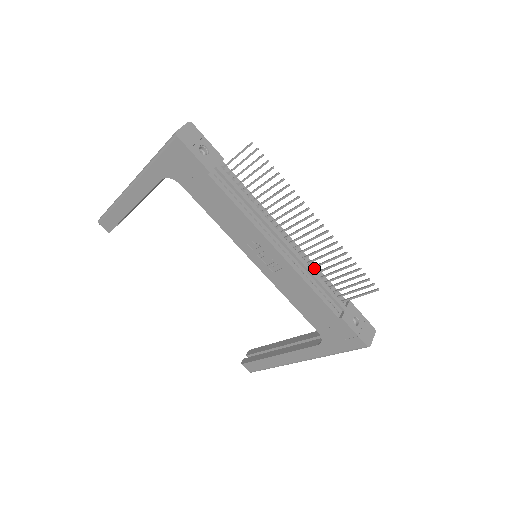
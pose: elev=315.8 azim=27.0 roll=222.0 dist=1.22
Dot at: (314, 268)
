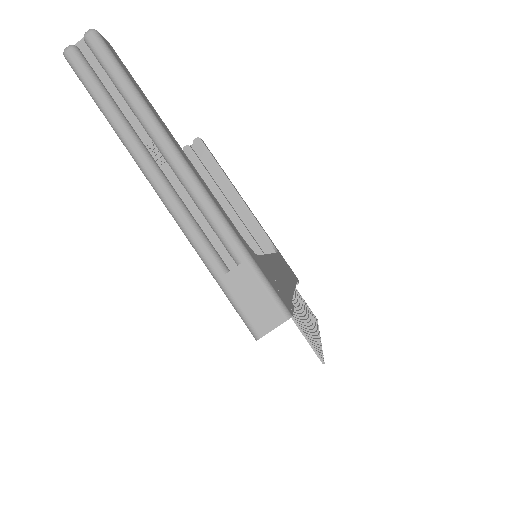
Dot at: occluded
